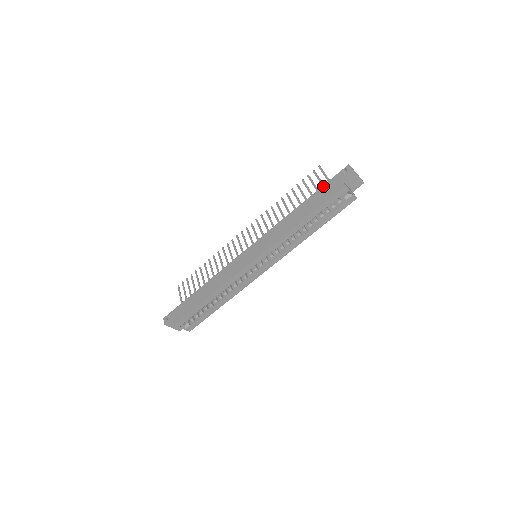
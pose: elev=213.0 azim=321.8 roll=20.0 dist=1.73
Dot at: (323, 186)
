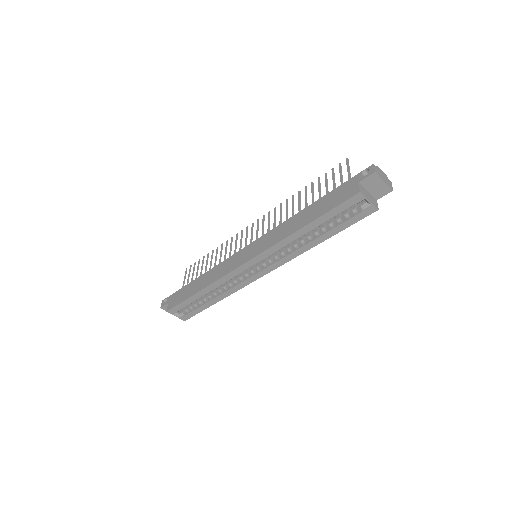
Dot at: (338, 187)
